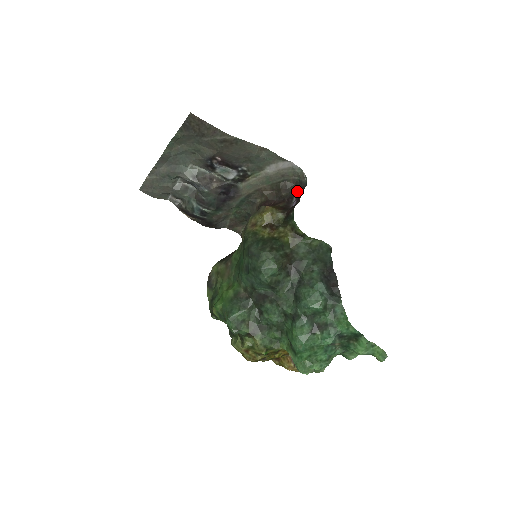
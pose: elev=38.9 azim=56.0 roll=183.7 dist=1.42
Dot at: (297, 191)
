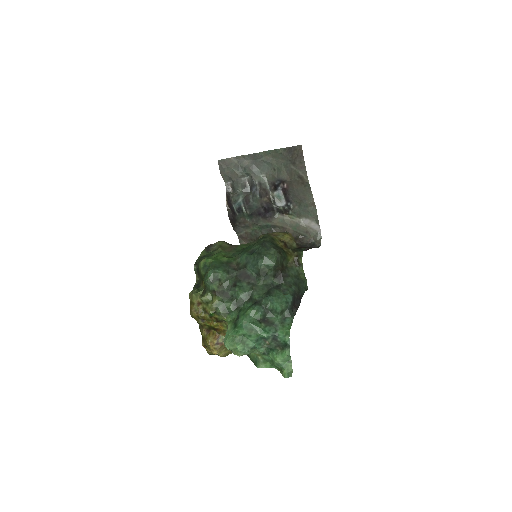
Dot at: (308, 247)
